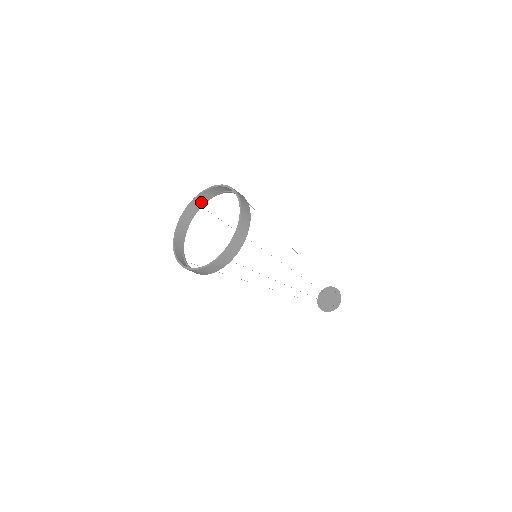
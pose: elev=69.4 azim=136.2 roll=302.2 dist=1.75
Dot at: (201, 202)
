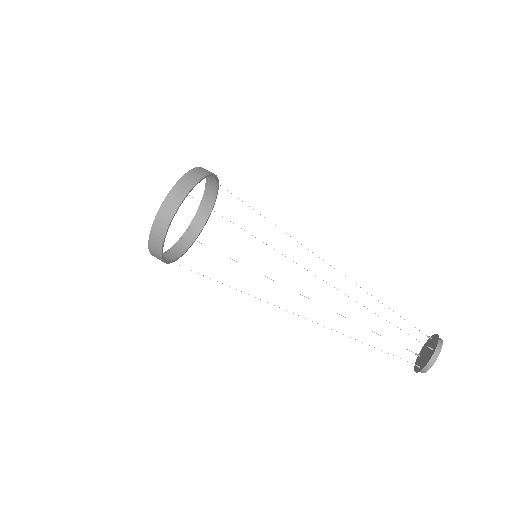
Dot at: (195, 237)
